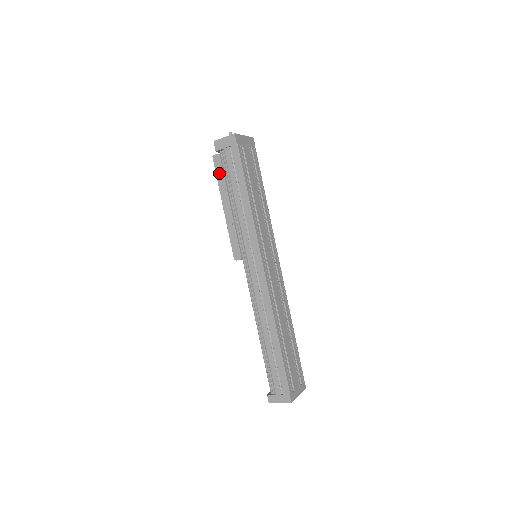
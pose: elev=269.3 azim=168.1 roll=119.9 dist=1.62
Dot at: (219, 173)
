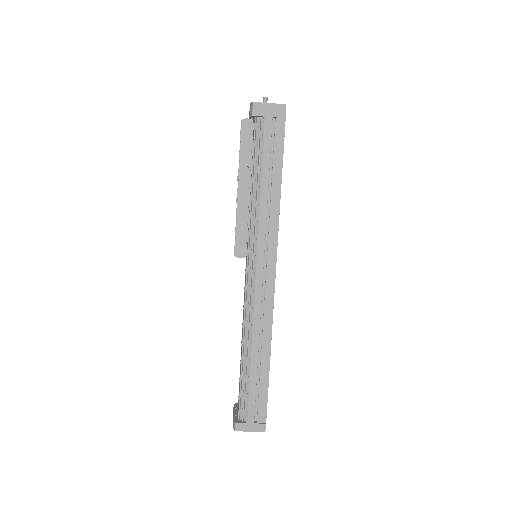
Dot at: (246, 144)
